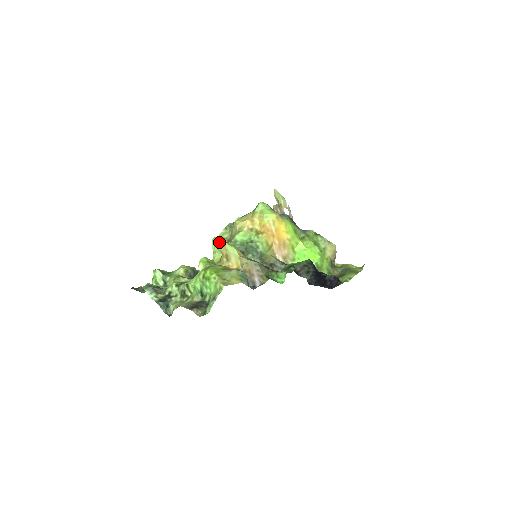
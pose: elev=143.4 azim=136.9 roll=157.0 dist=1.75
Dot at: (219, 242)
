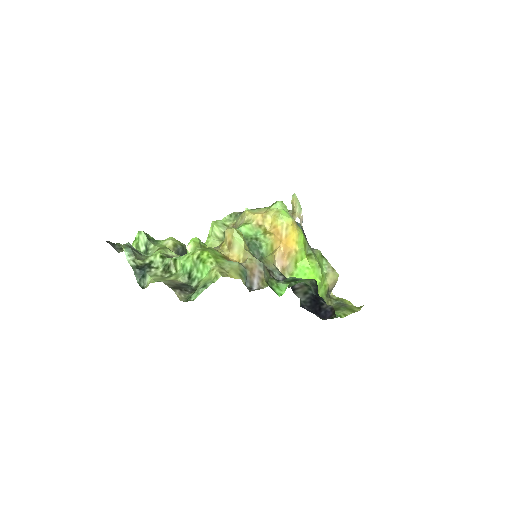
Dot at: (219, 227)
